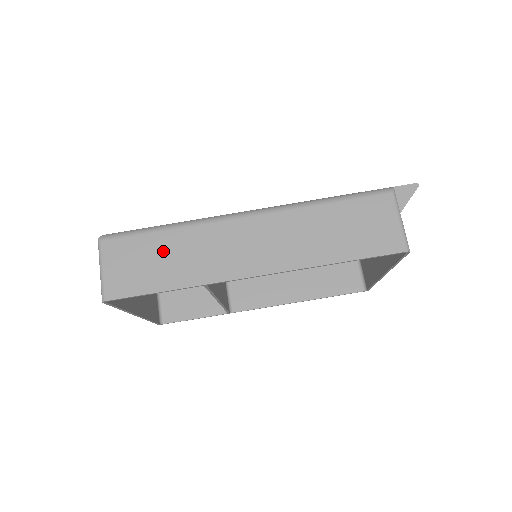
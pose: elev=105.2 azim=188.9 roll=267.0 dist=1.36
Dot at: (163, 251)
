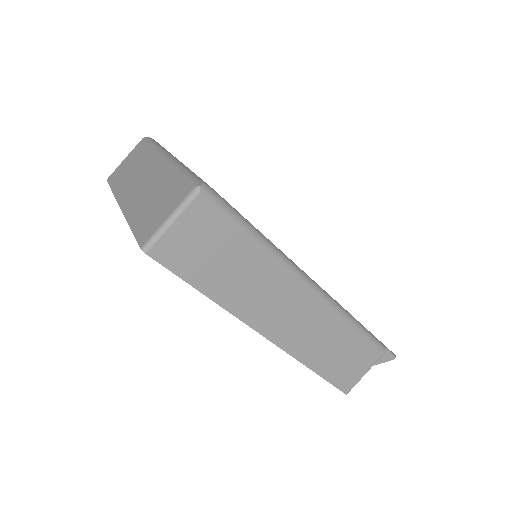
Dot at: (235, 257)
